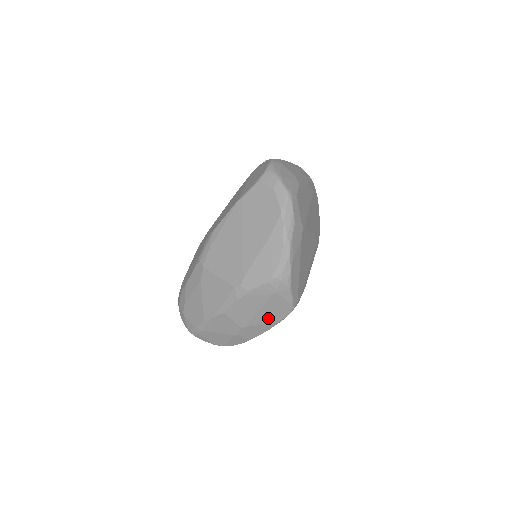
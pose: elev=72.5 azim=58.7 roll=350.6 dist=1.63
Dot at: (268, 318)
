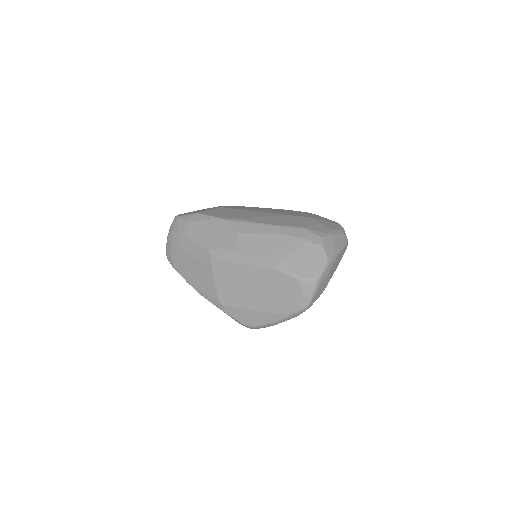
Dot at: occluded
